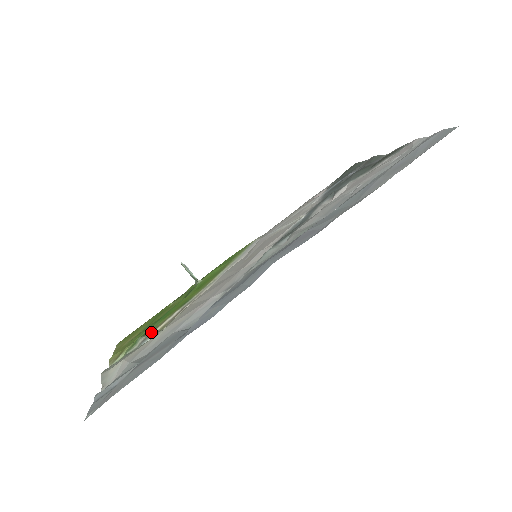
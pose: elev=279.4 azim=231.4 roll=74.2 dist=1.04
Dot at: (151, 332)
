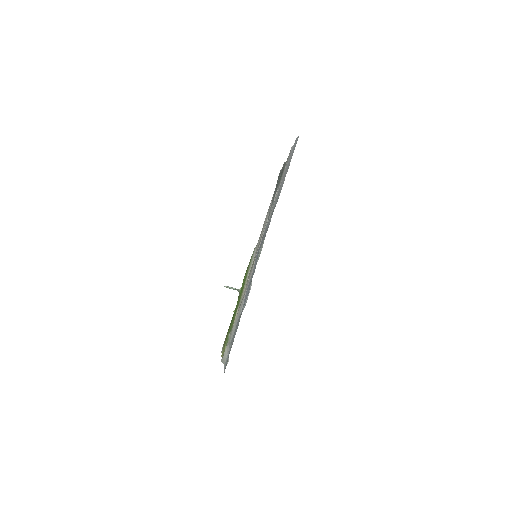
Dot at: occluded
